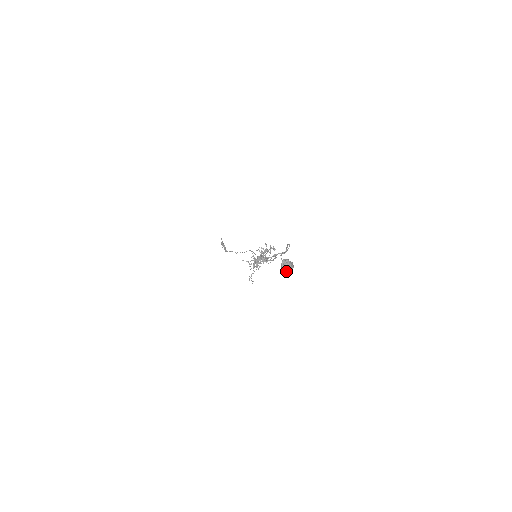
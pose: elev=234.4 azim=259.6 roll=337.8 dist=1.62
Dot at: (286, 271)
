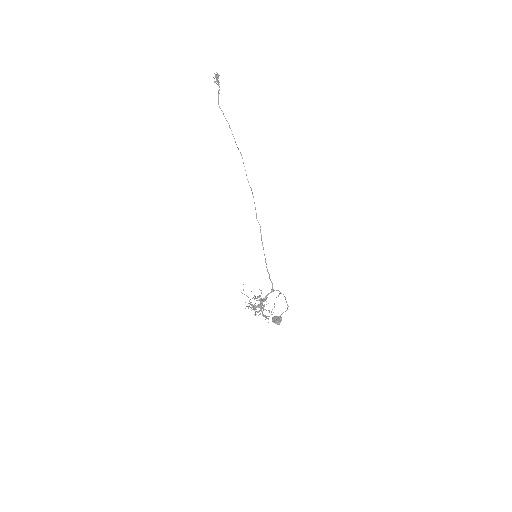
Dot at: occluded
